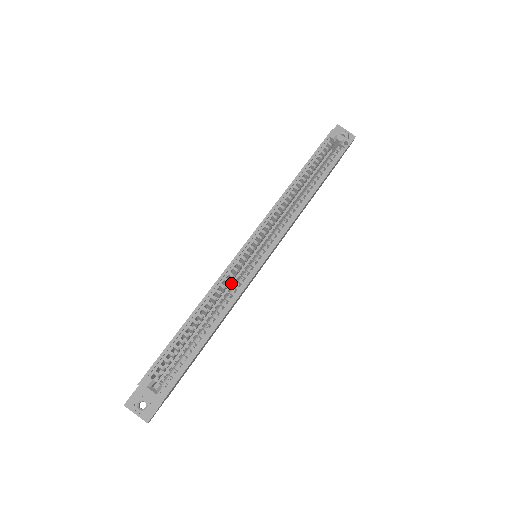
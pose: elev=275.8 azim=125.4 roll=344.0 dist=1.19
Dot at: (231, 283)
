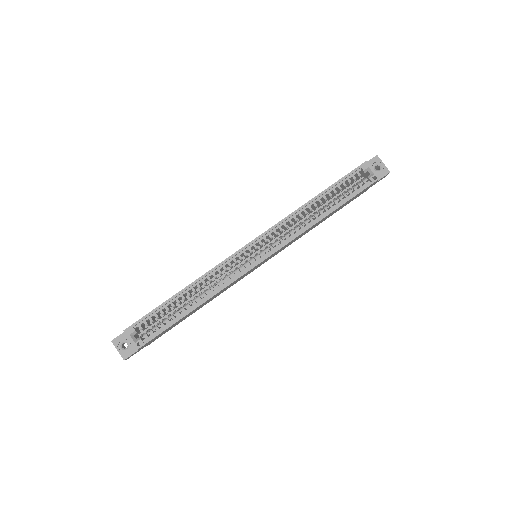
Dot at: (226, 273)
